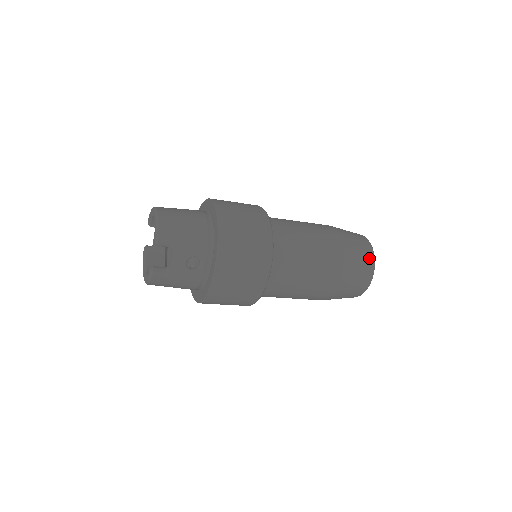
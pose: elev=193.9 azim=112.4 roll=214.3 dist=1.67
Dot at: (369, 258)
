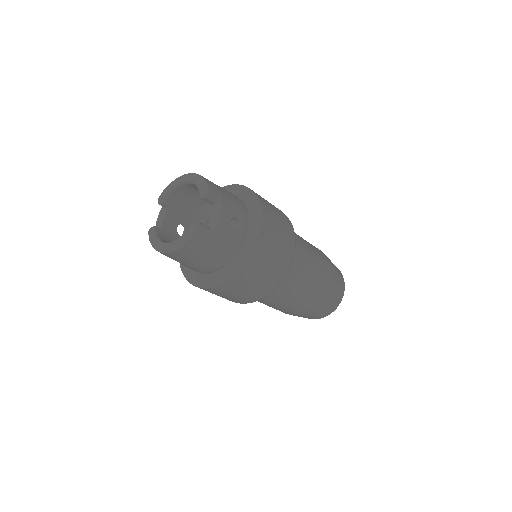
Dot at: (340, 272)
